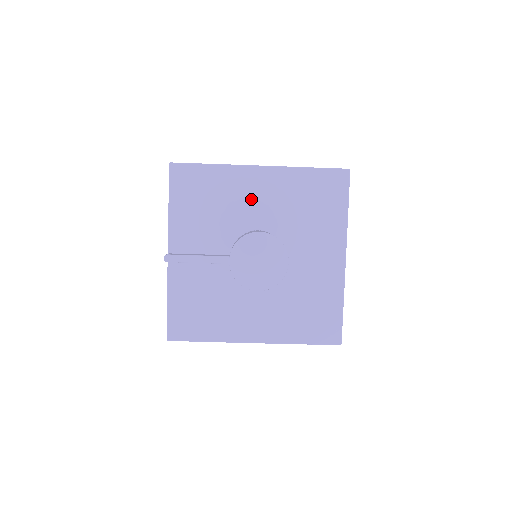
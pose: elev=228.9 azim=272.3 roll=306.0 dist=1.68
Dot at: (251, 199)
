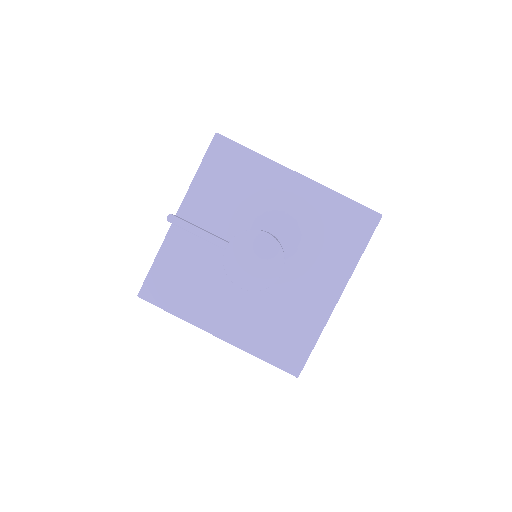
Dot at: (276, 200)
